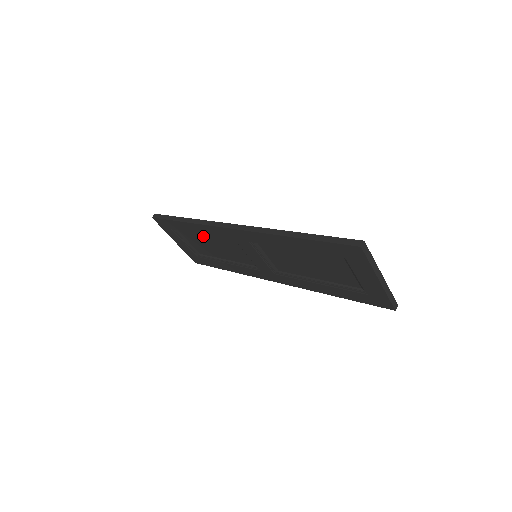
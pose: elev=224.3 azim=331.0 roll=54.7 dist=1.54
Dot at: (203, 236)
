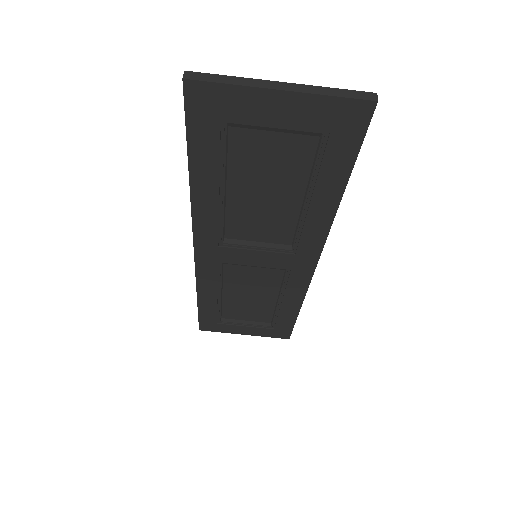
Dot at: (228, 297)
